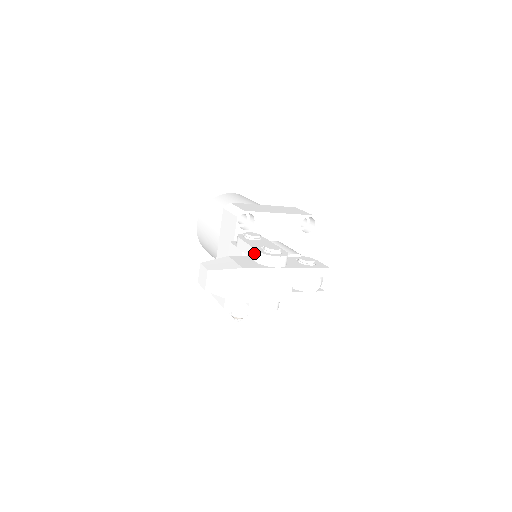
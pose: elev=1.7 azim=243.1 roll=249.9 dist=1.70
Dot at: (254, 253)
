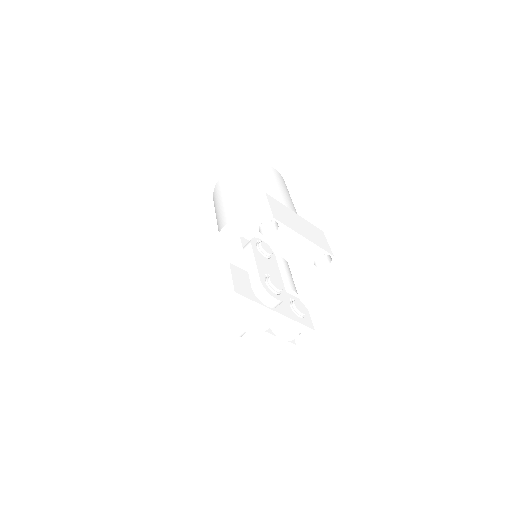
Dot at: (255, 276)
